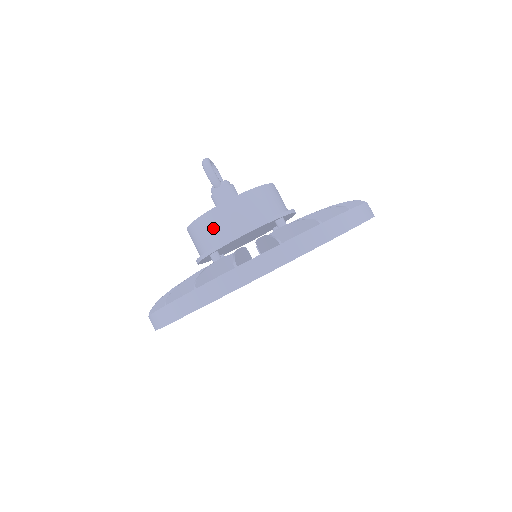
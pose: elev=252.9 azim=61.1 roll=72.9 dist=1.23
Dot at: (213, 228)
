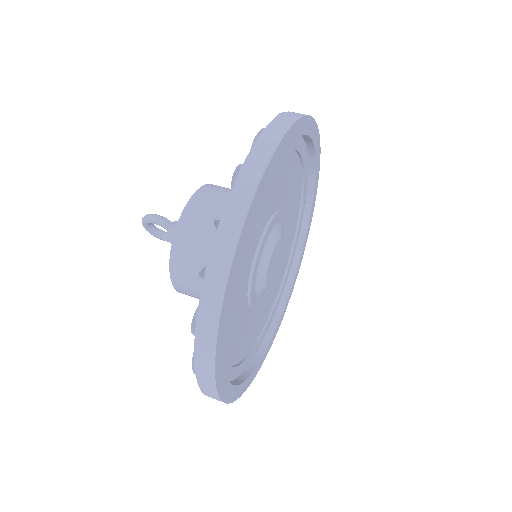
Dot at: (194, 231)
